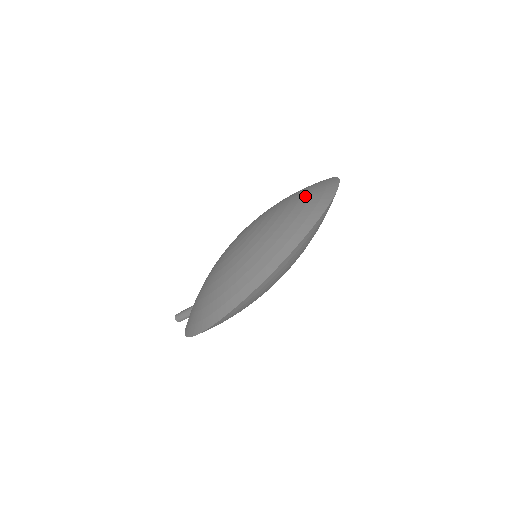
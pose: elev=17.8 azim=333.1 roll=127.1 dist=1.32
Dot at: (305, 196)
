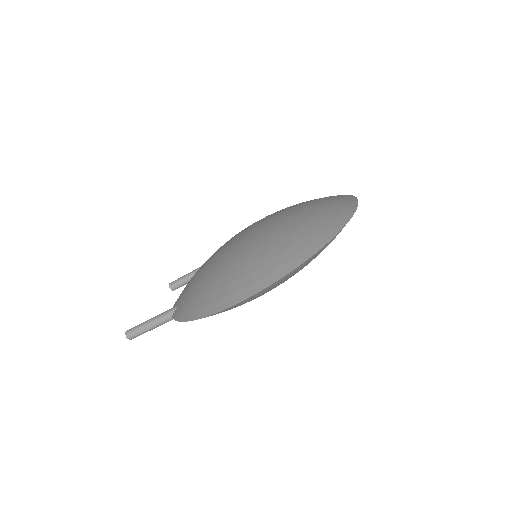
Dot at: (319, 199)
